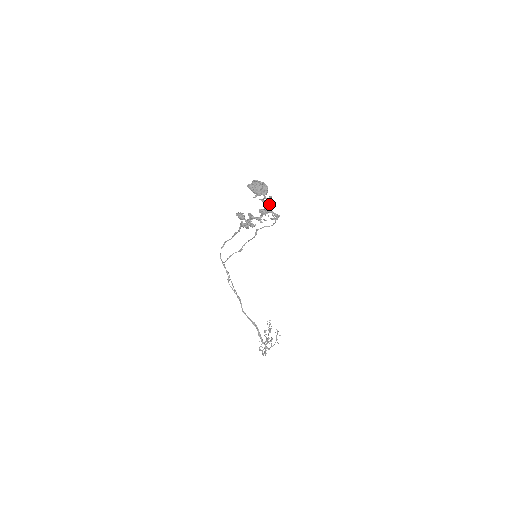
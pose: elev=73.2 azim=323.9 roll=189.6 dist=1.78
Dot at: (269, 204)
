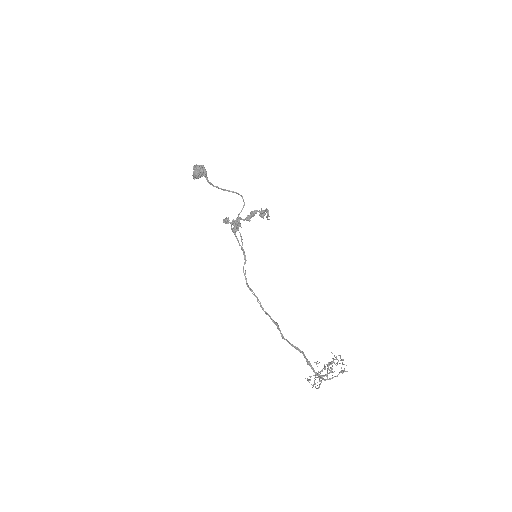
Dot at: occluded
